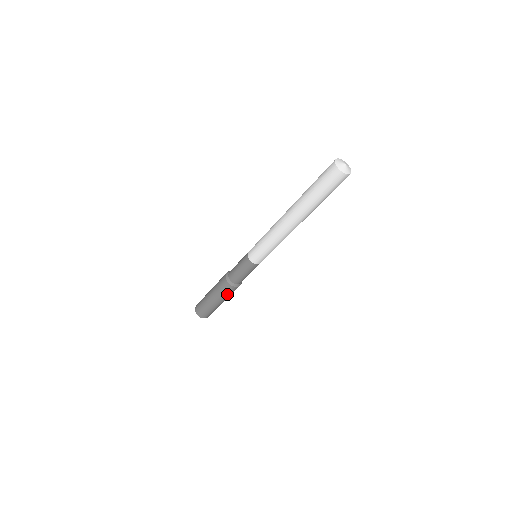
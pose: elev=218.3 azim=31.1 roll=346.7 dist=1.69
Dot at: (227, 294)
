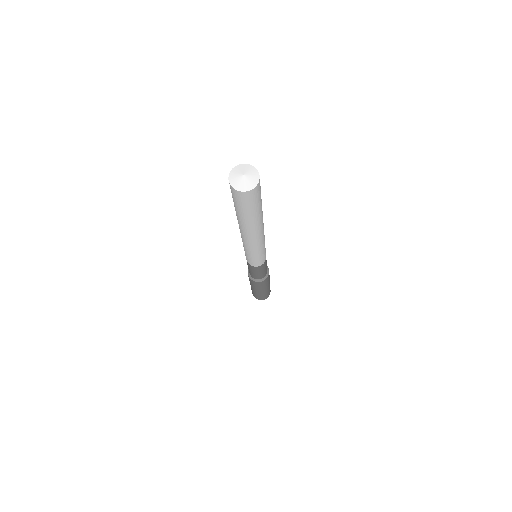
Dot at: (252, 283)
